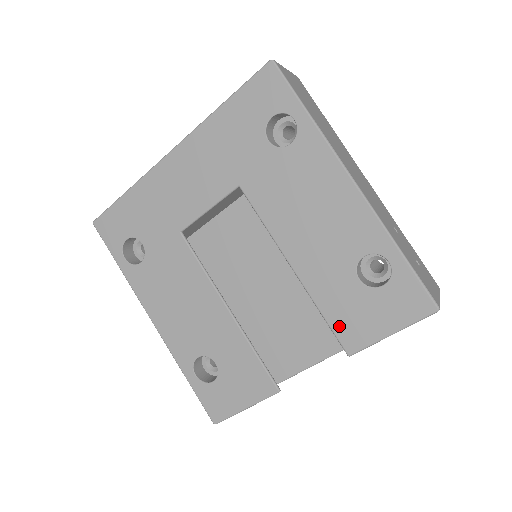
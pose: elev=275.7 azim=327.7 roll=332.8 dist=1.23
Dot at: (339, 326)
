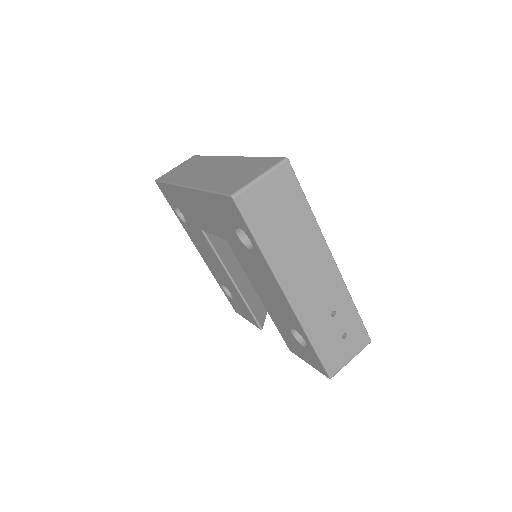
Dot at: (284, 338)
